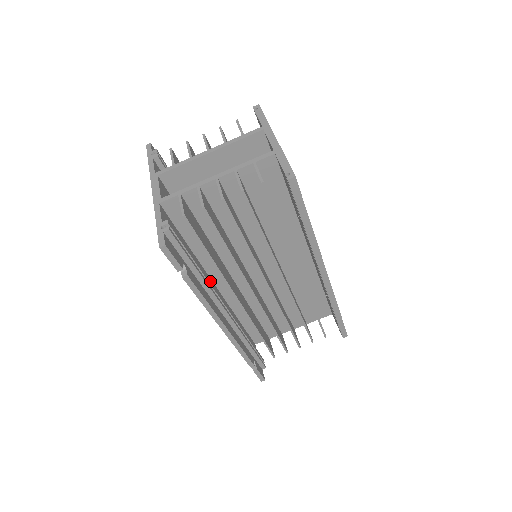
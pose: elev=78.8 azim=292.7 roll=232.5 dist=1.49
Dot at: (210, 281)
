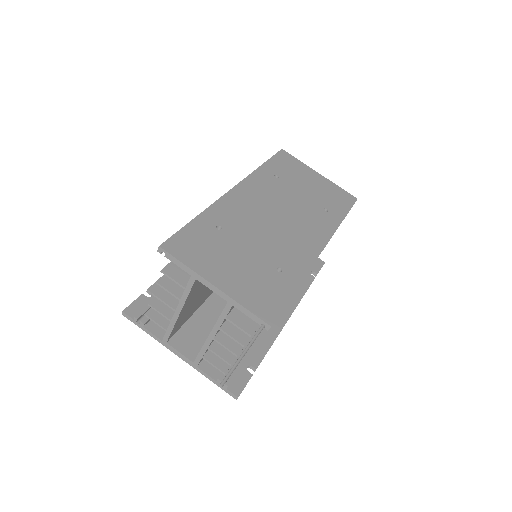
Dot at: occluded
